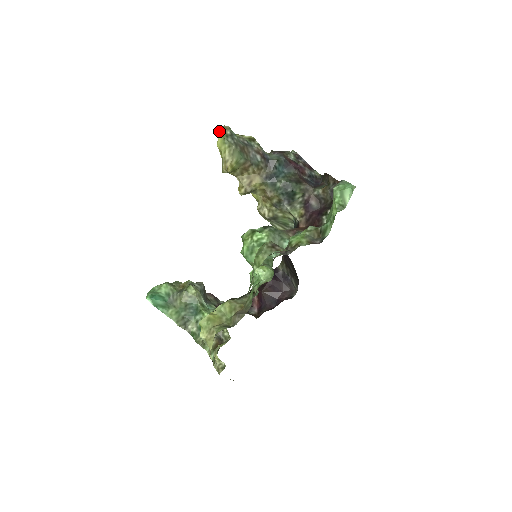
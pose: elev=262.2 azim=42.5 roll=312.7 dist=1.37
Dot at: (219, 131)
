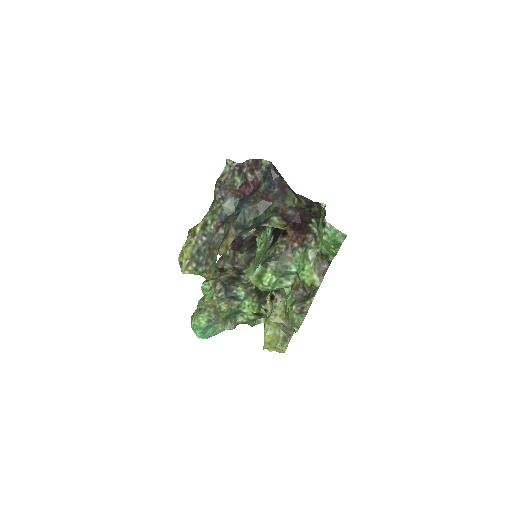
Dot at: occluded
